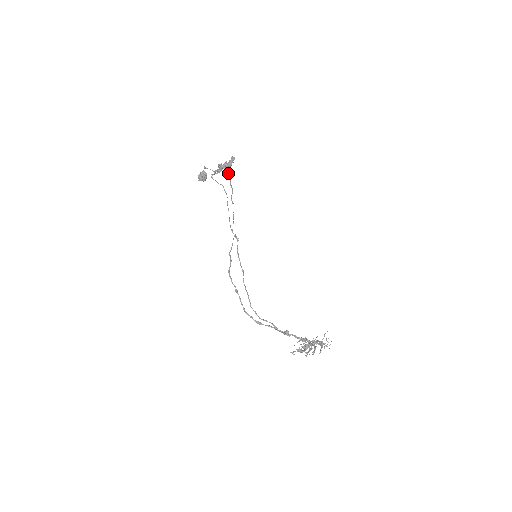
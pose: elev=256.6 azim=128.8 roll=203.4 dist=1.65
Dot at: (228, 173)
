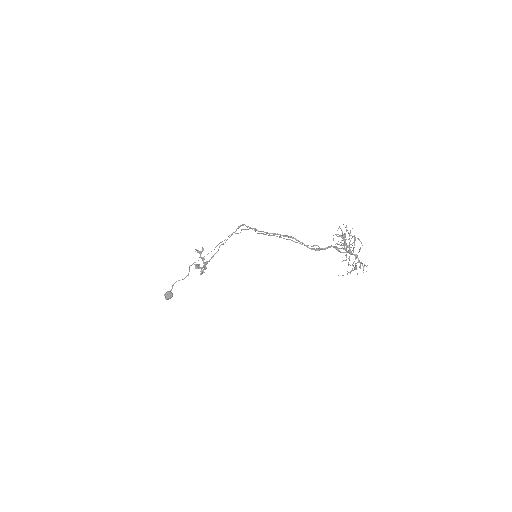
Dot at: (206, 263)
